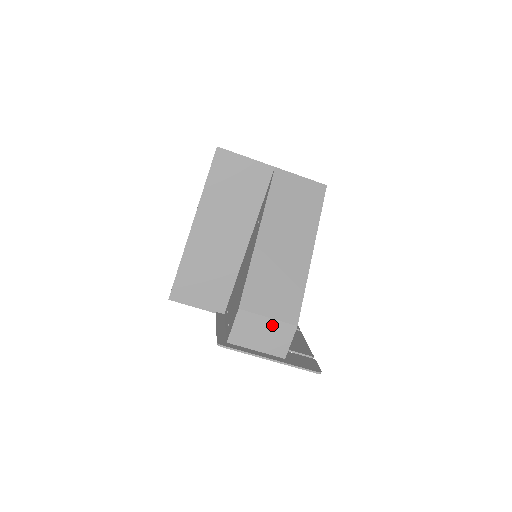
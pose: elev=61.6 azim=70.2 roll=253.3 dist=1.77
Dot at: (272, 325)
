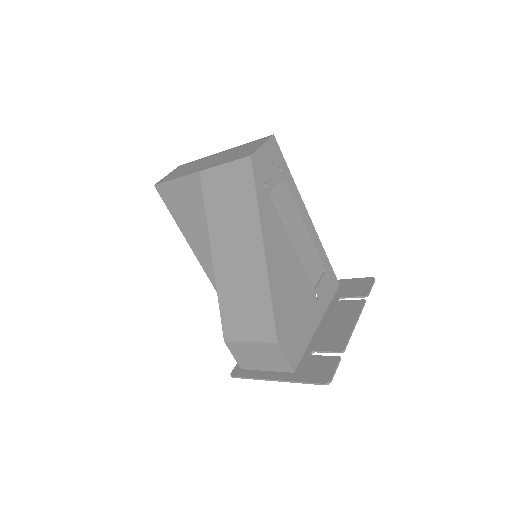
Dot at: (258, 347)
